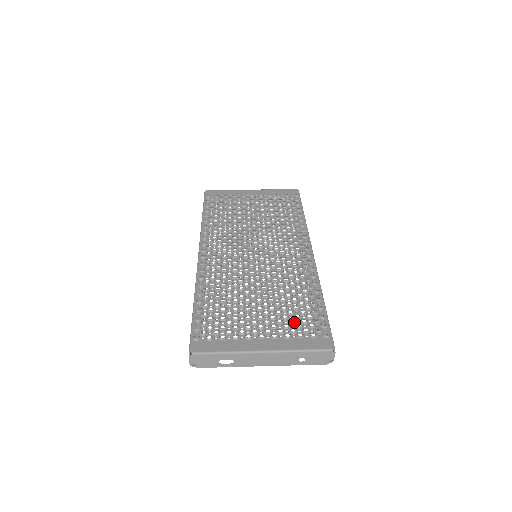
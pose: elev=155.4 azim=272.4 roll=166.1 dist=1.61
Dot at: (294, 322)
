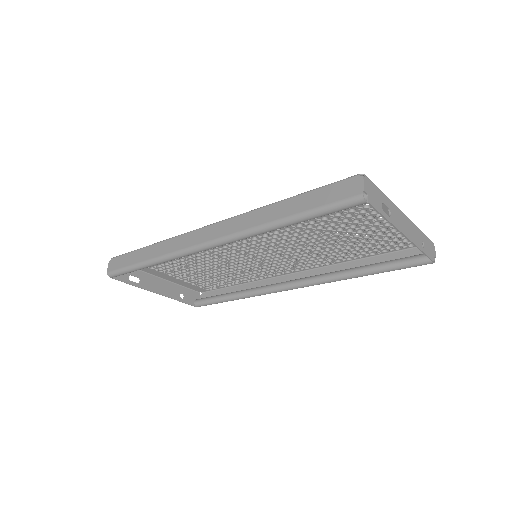
Dot at: (380, 236)
